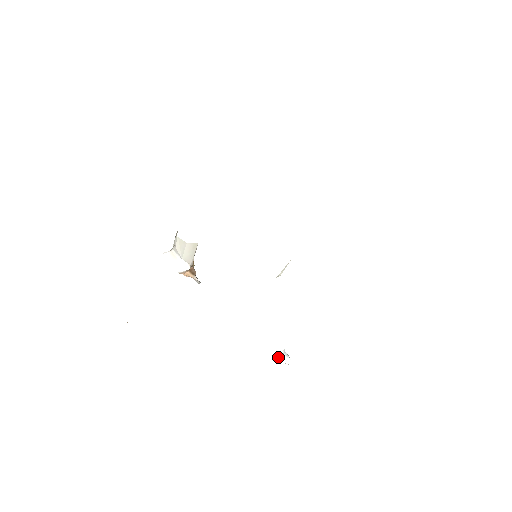
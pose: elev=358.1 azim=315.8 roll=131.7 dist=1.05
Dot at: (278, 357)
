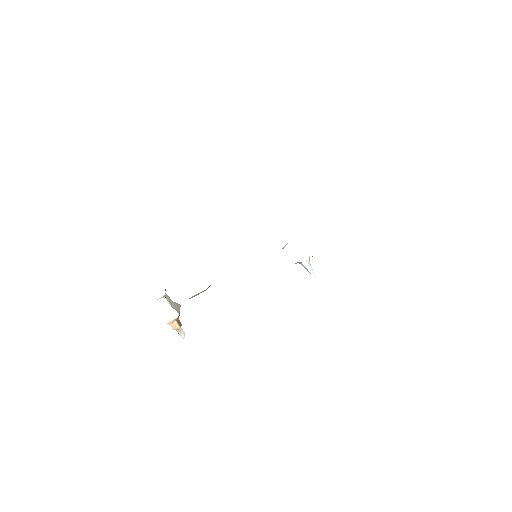
Dot at: (306, 262)
